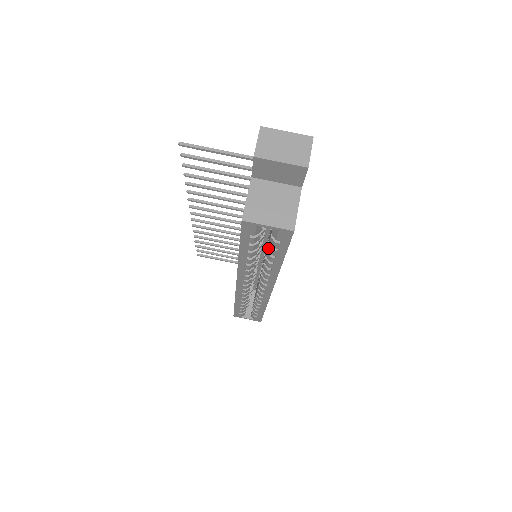
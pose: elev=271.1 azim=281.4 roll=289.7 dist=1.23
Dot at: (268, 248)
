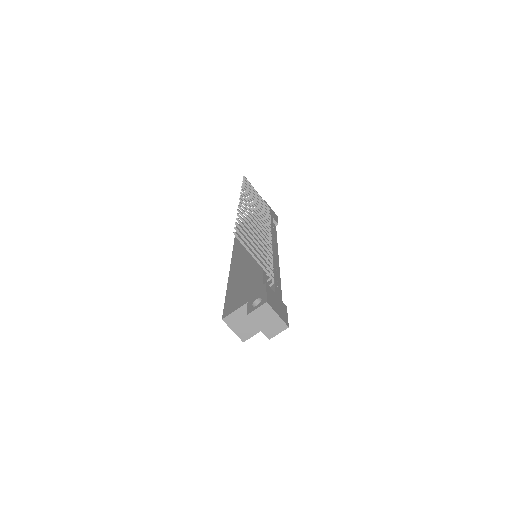
Dot at: occluded
